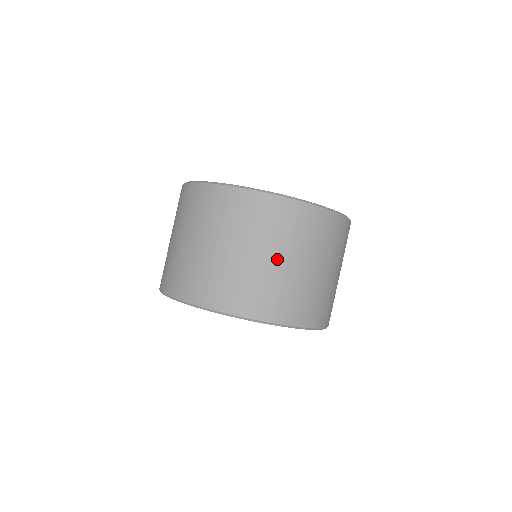
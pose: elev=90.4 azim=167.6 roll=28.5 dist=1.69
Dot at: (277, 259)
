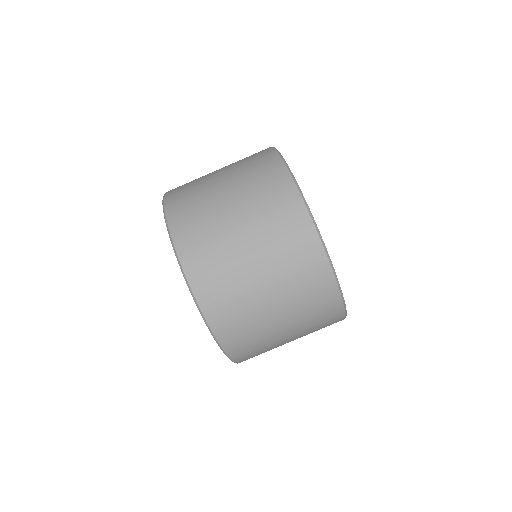
Dot at: (248, 245)
